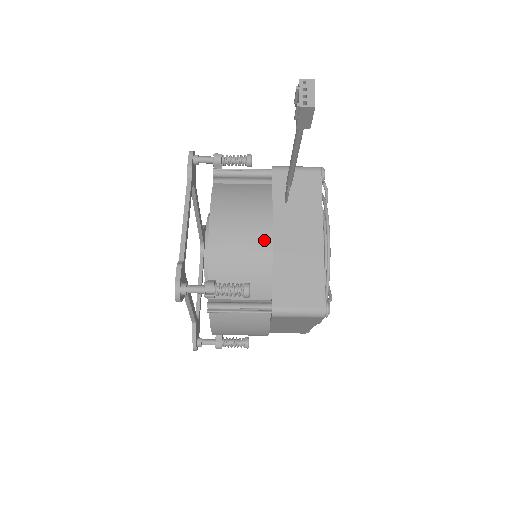
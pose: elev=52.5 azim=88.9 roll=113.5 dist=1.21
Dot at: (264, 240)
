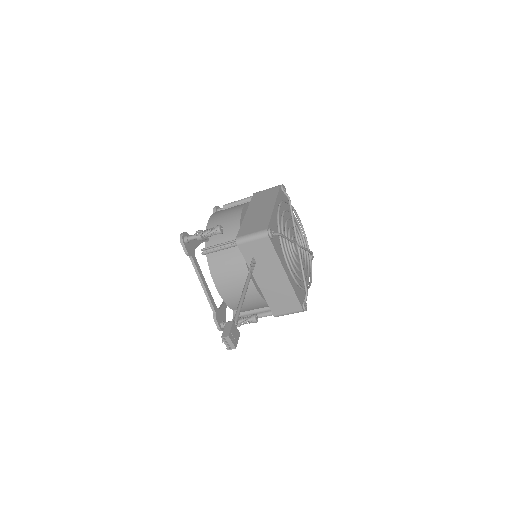
Dot at: (252, 291)
